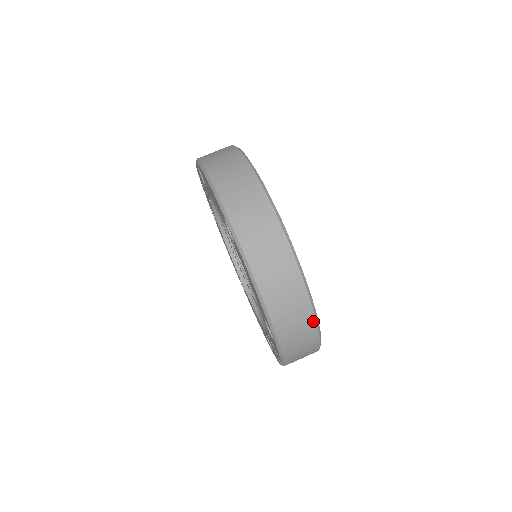
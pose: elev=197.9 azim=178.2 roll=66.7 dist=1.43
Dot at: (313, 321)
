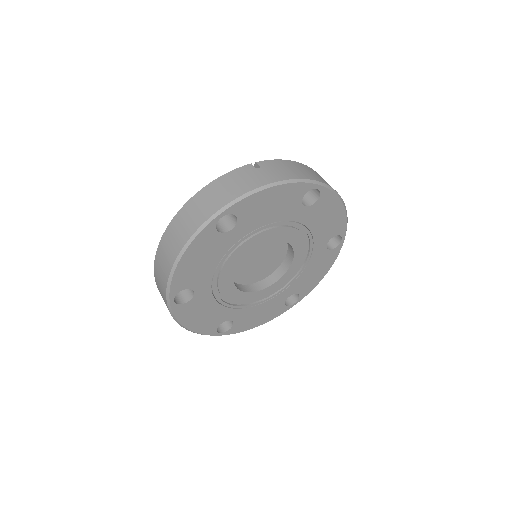
Dot at: occluded
